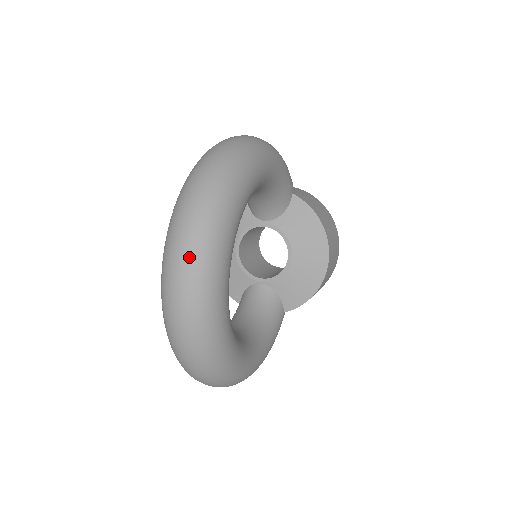
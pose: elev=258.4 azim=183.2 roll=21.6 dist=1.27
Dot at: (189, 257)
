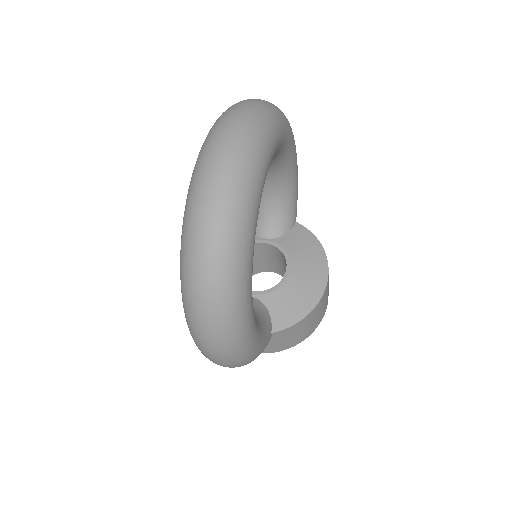
Dot at: (244, 119)
